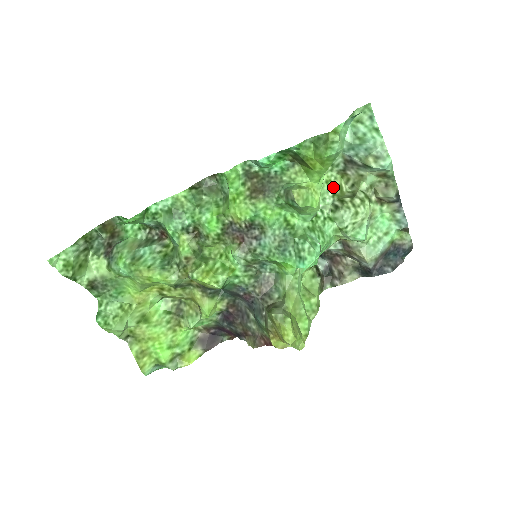
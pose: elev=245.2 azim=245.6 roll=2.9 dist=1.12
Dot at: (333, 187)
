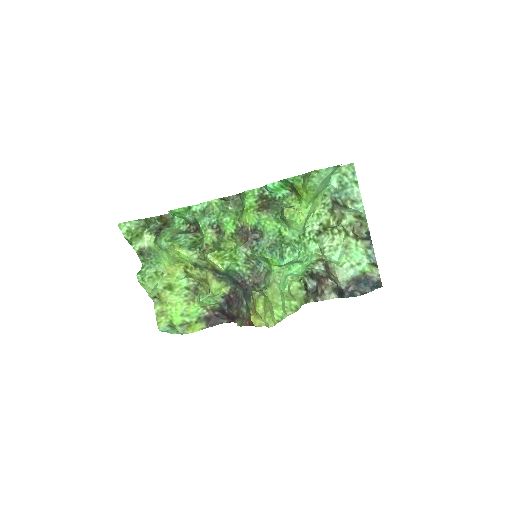
Dot at: (322, 219)
